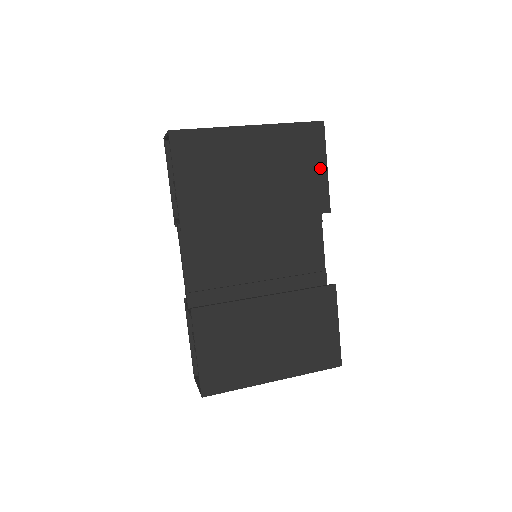
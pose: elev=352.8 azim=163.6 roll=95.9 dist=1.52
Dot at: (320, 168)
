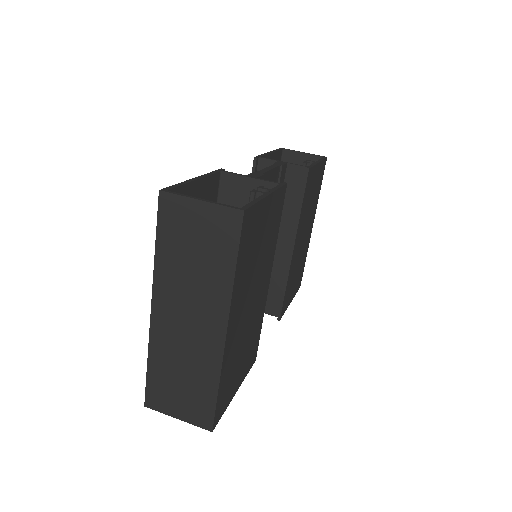
Dot at: (267, 207)
